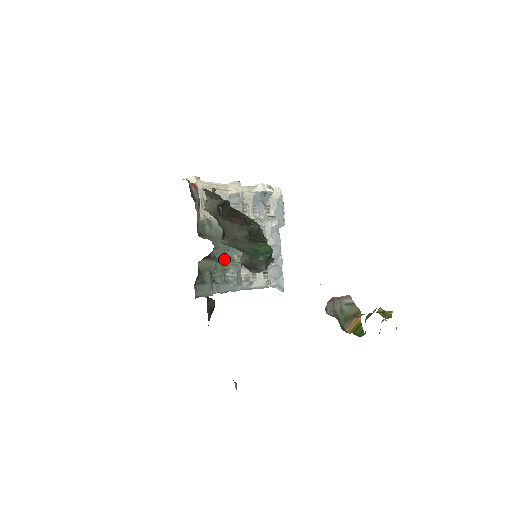
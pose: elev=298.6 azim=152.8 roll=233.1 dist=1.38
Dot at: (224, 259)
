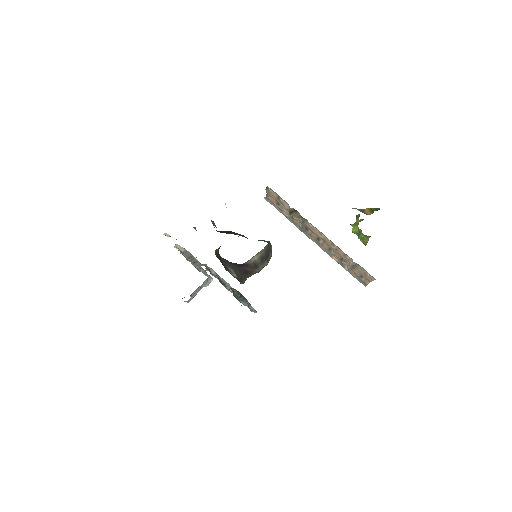
Dot at: (226, 286)
